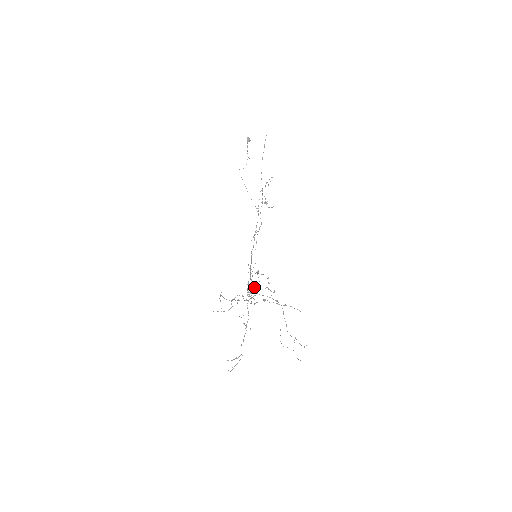
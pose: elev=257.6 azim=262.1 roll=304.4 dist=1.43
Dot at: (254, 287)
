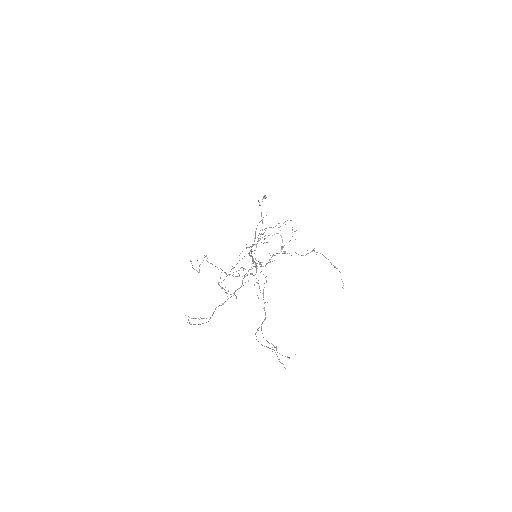
Dot at: occluded
